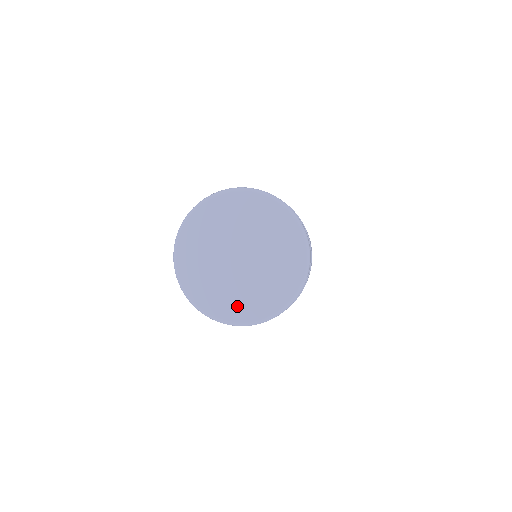
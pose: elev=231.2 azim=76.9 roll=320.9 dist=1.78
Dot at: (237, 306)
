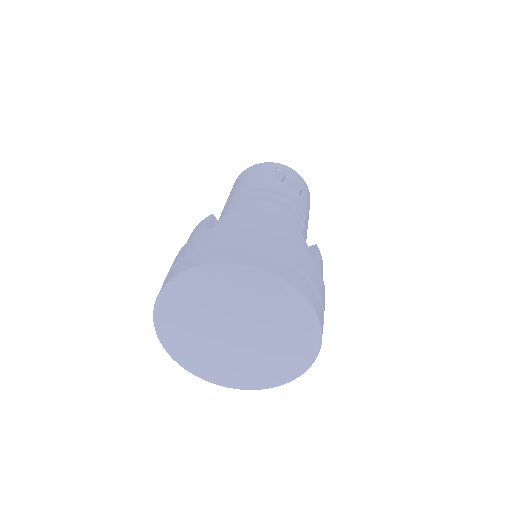
Dot at: (198, 361)
